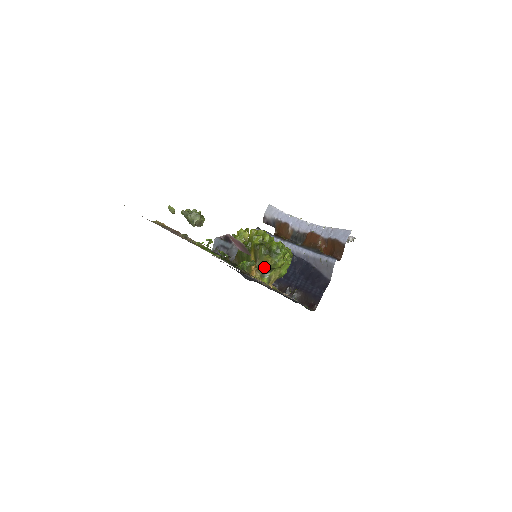
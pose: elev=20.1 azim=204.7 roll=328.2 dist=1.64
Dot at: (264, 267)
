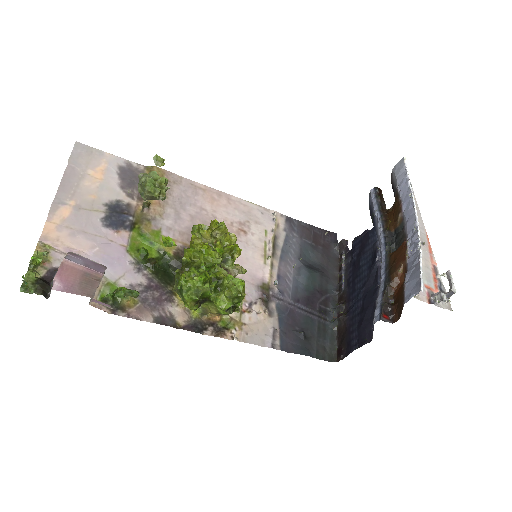
Dot at: occluded
